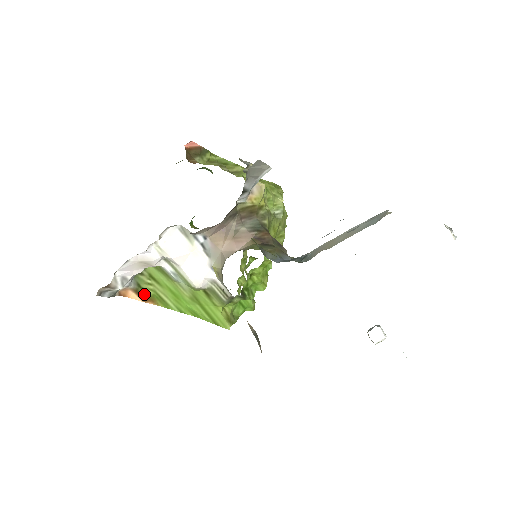
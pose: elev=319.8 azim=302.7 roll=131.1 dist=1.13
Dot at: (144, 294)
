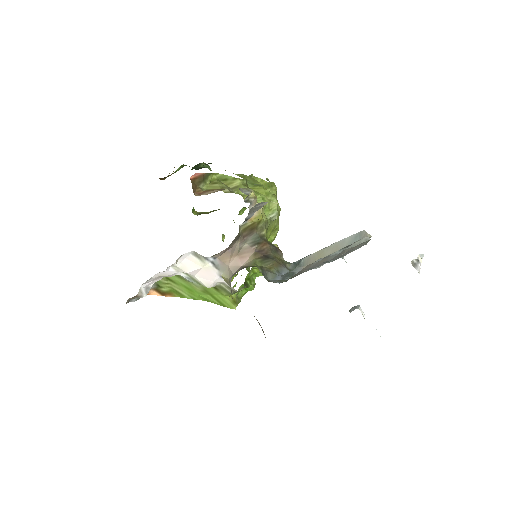
Dot at: (163, 291)
